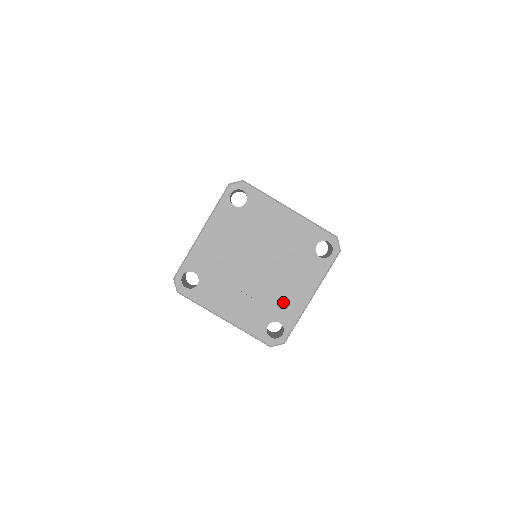
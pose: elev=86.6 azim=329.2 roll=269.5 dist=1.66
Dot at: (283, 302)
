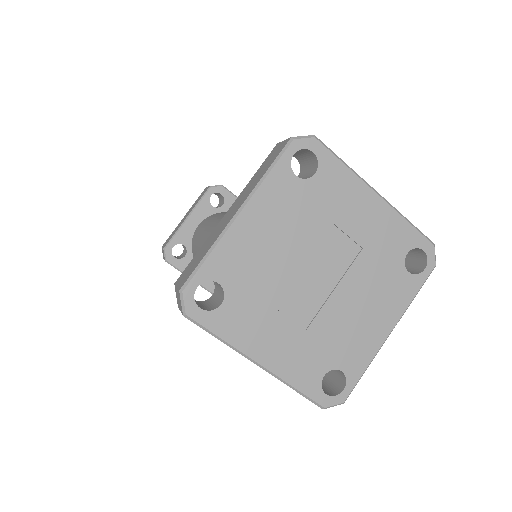
Dot at: (350, 339)
